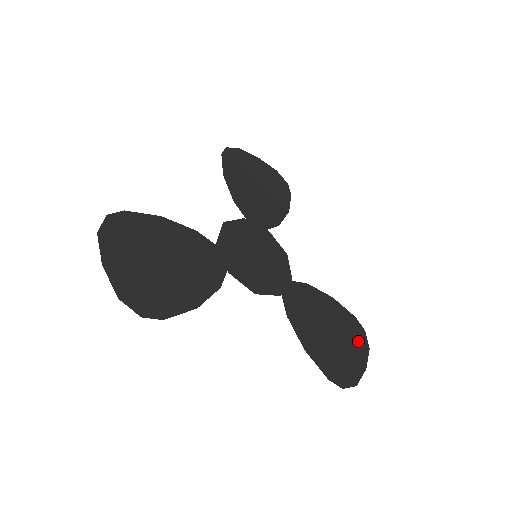
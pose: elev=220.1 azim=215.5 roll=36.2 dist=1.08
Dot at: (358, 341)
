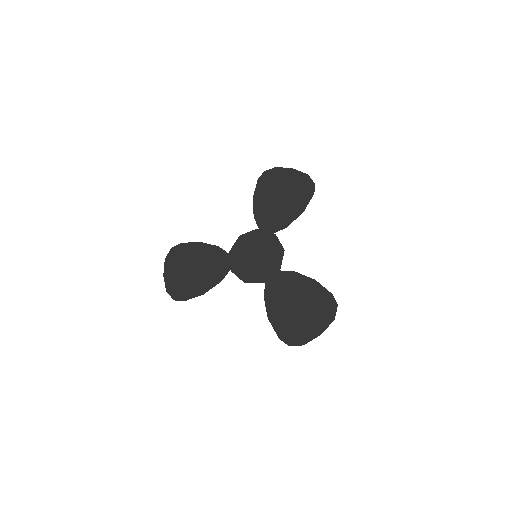
Dot at: (324, 314)
